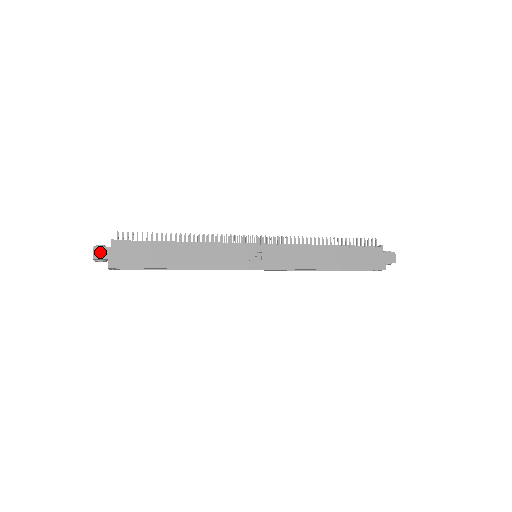
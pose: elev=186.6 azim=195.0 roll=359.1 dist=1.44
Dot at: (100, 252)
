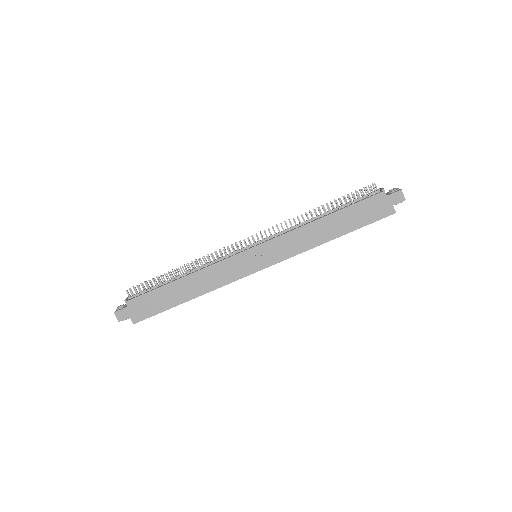
Dot at: (121, 314)
